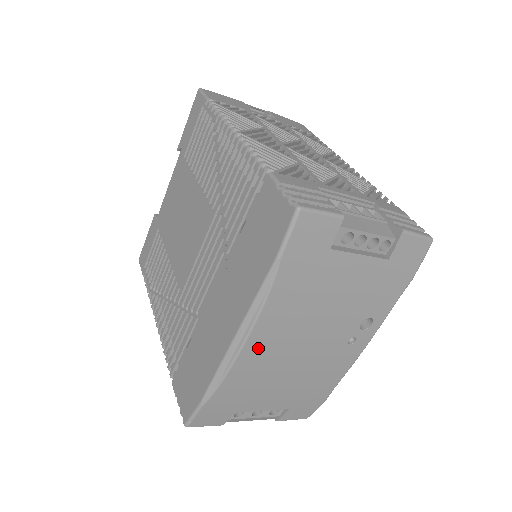
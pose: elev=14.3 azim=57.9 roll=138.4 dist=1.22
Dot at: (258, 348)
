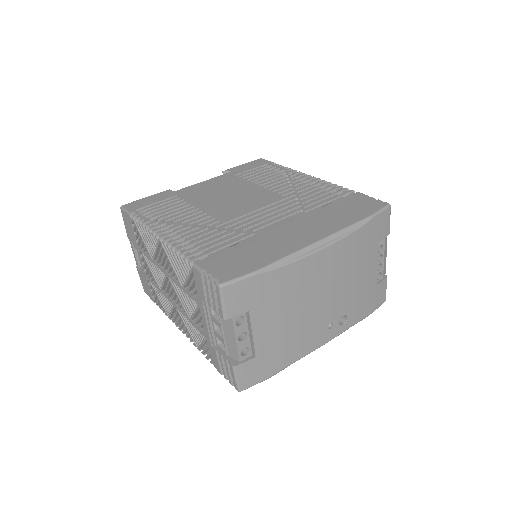
Dot at: (320, 262)
